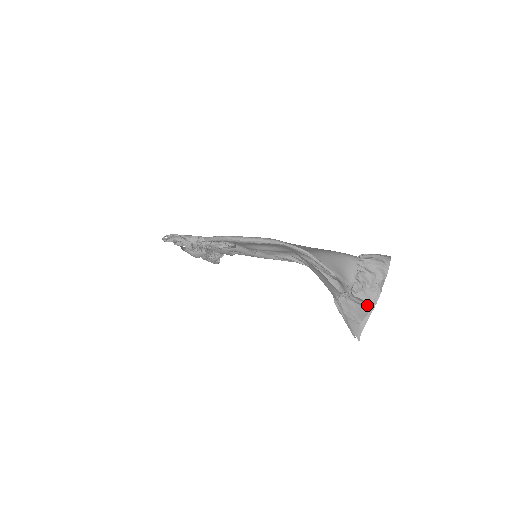
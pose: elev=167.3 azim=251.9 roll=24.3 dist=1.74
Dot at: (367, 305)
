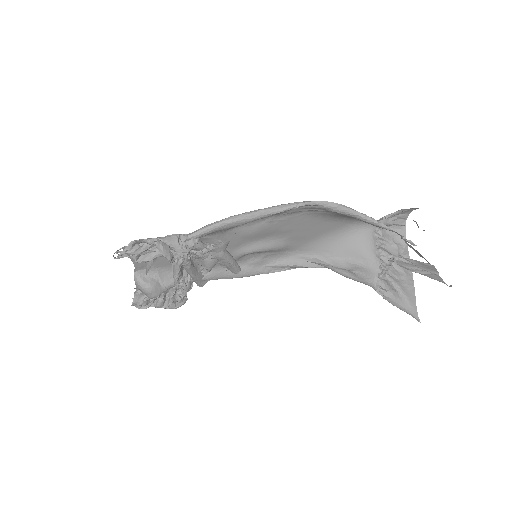
Dot at: (423, 262)
